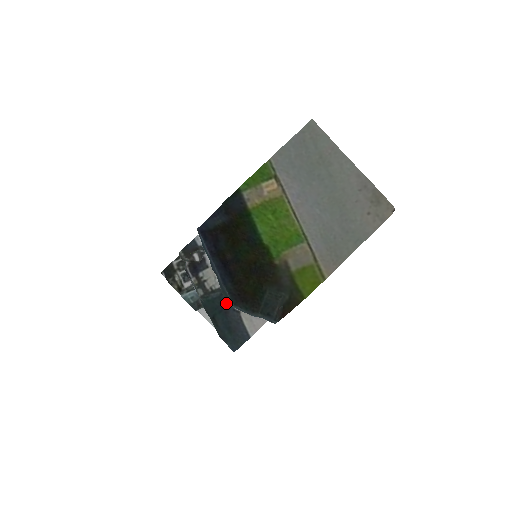
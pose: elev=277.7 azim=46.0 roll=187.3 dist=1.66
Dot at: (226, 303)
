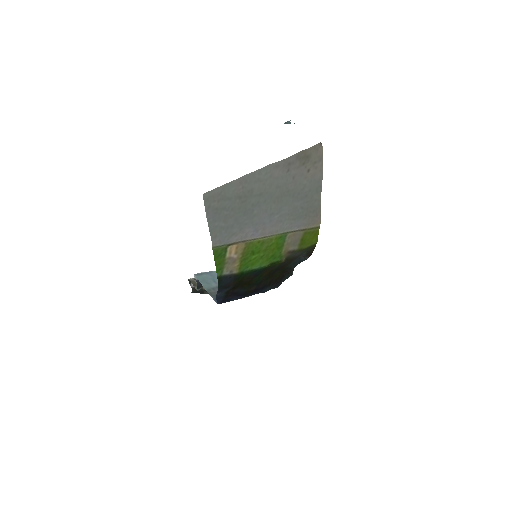
Dot at: occluded
